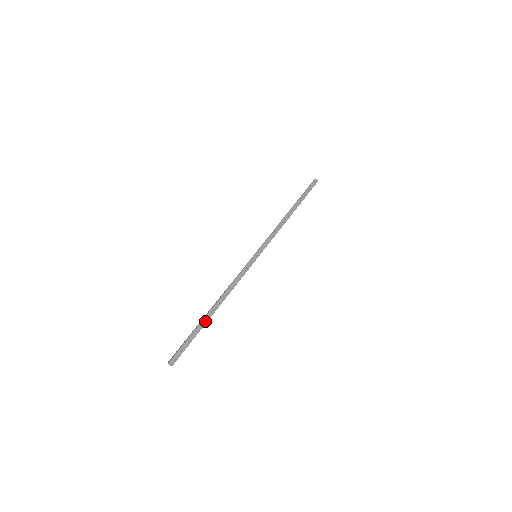
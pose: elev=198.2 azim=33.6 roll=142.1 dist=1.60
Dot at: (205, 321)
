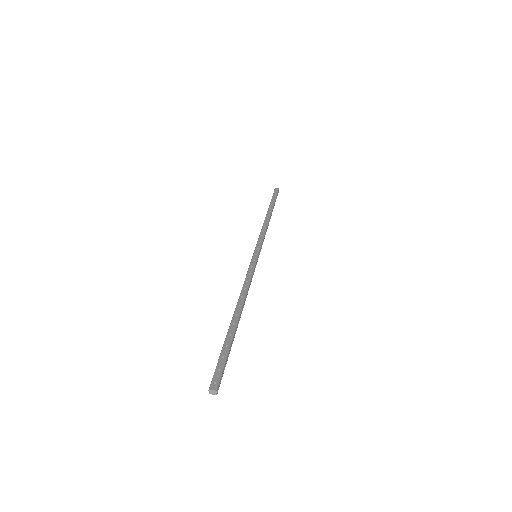
Dot at: (232, 328)
